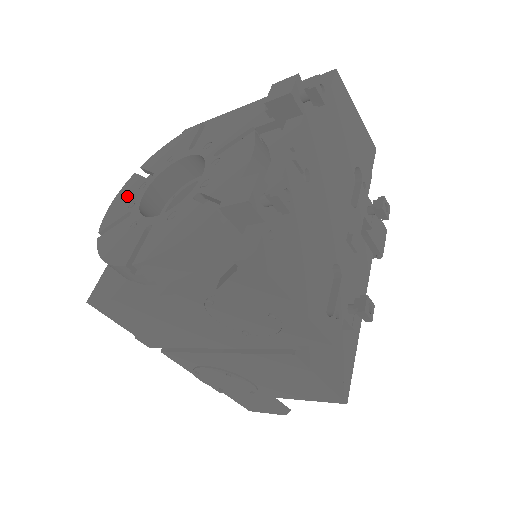
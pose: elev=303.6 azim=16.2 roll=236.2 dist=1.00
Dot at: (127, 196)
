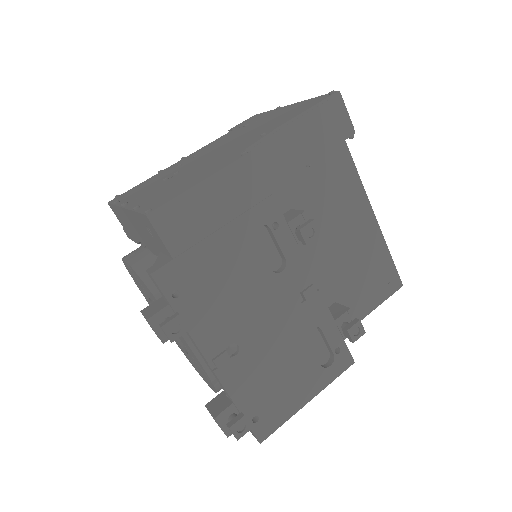
Dot at: occluded
